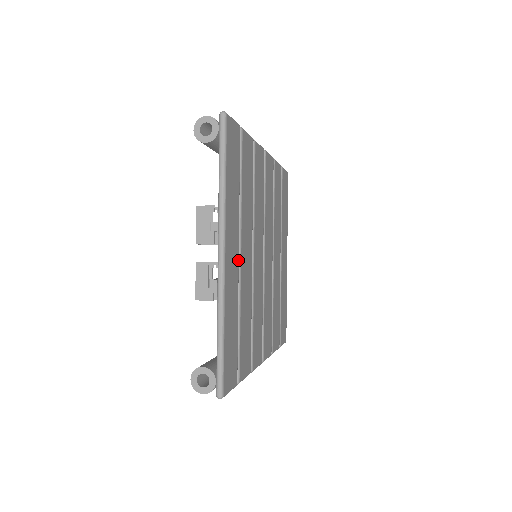
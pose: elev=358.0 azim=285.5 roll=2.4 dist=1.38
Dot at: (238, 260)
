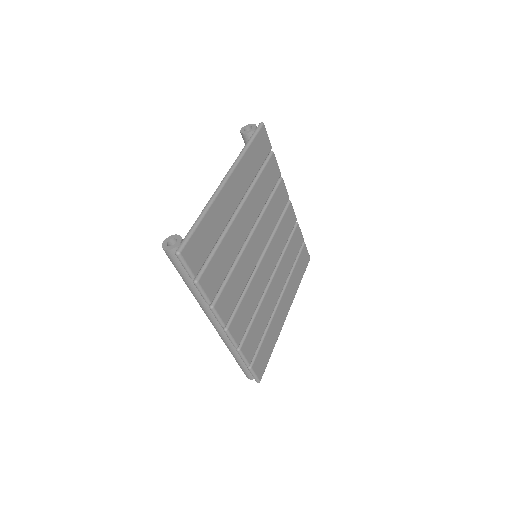
Dot at: (237, 206)
